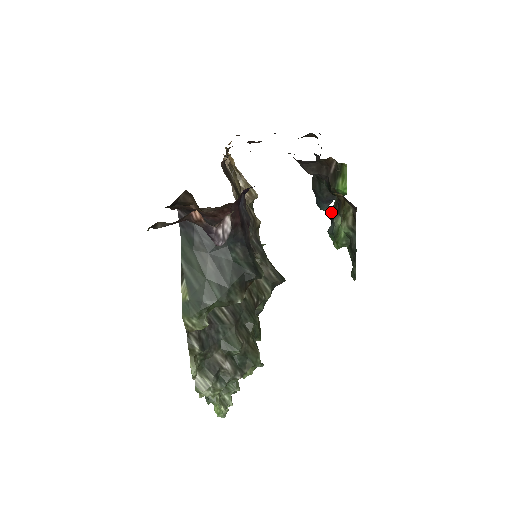
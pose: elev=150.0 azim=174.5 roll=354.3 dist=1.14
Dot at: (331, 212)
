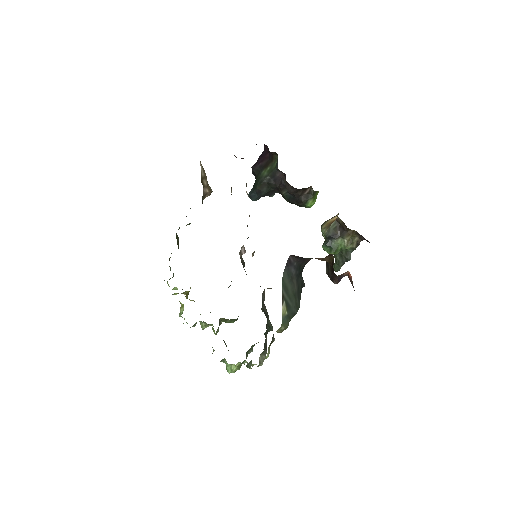
Dot at: (330, 233)
